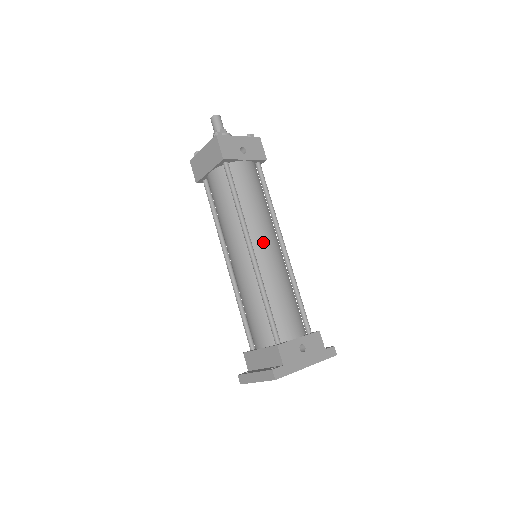
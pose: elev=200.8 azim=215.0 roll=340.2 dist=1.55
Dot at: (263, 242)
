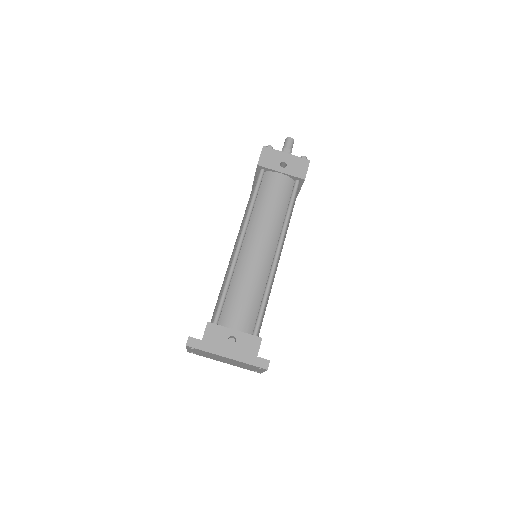
Dot at: (254, 240)
